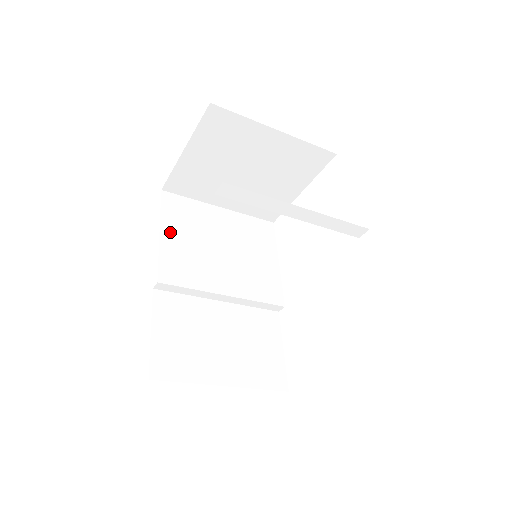
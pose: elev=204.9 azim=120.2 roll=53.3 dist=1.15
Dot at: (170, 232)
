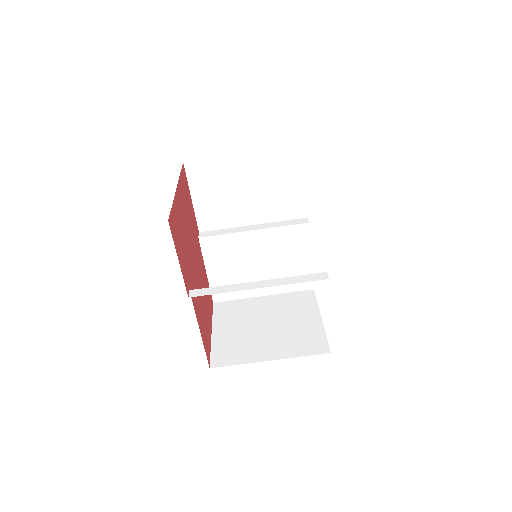
Dot at: occluded
